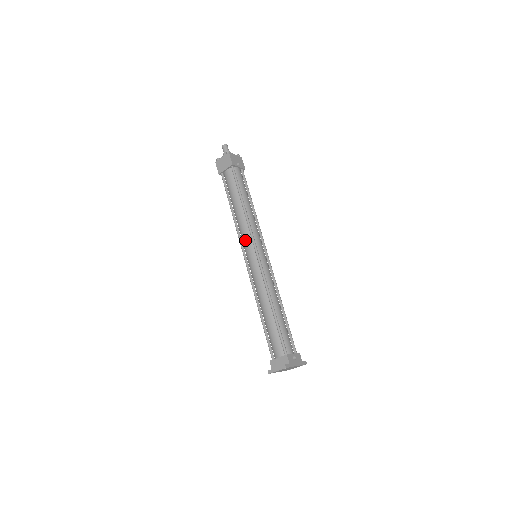
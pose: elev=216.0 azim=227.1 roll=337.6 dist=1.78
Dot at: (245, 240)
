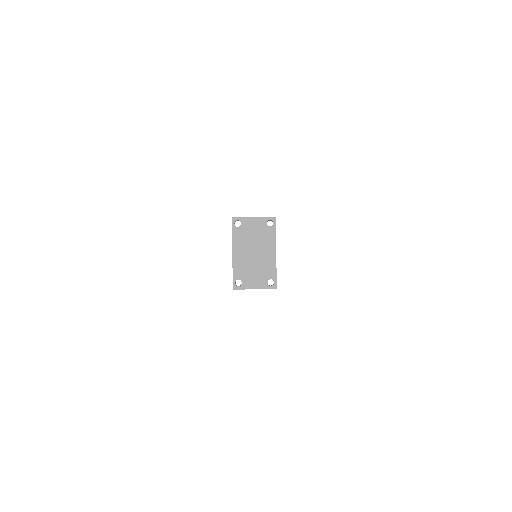
Dot at: occluded
